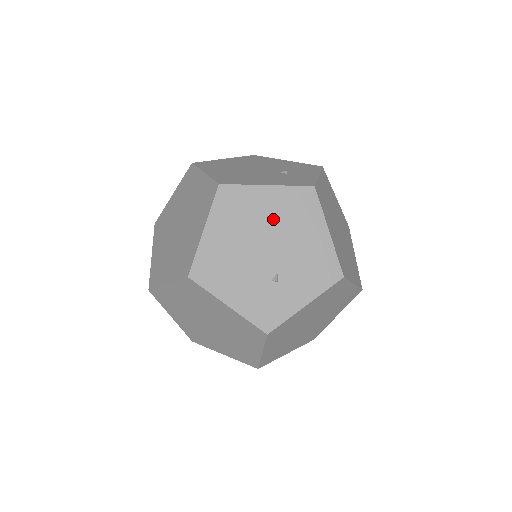
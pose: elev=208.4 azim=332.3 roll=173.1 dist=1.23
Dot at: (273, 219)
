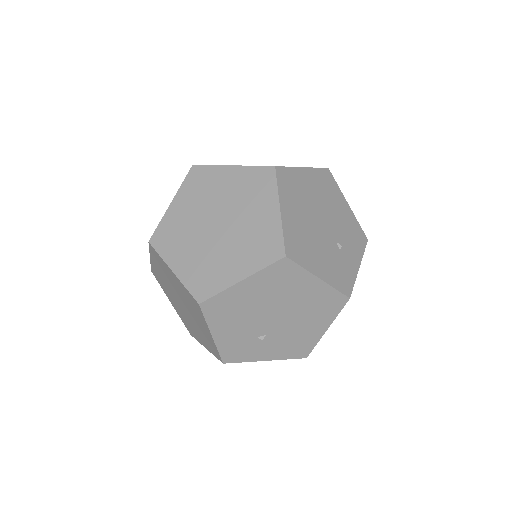
Dot at: (299, 302)
